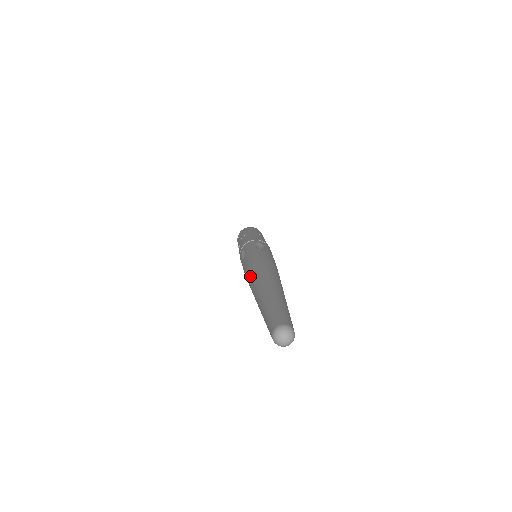
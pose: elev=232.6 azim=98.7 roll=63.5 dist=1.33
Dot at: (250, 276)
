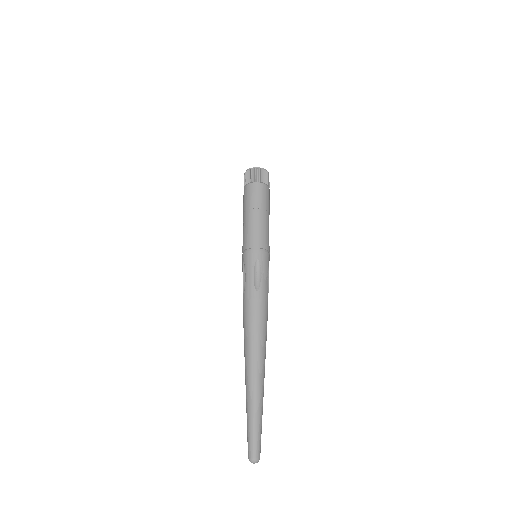
Dot at: (244, 344)
